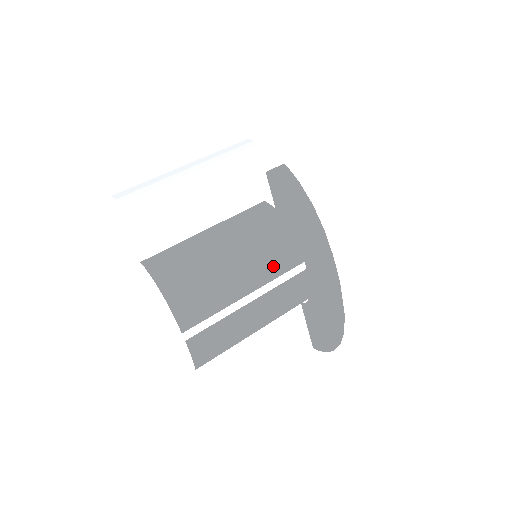
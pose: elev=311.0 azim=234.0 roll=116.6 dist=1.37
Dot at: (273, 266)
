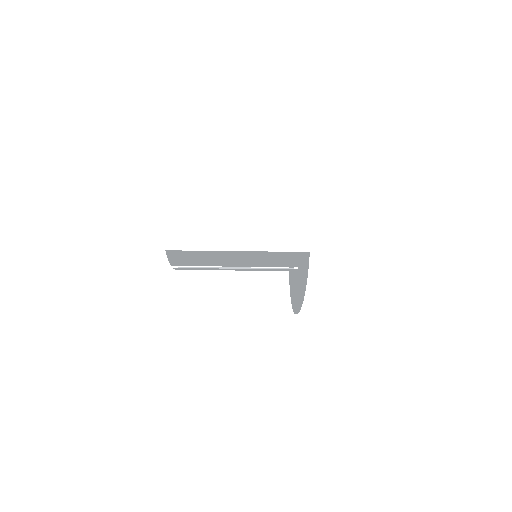
Dot at: (267, 263)
